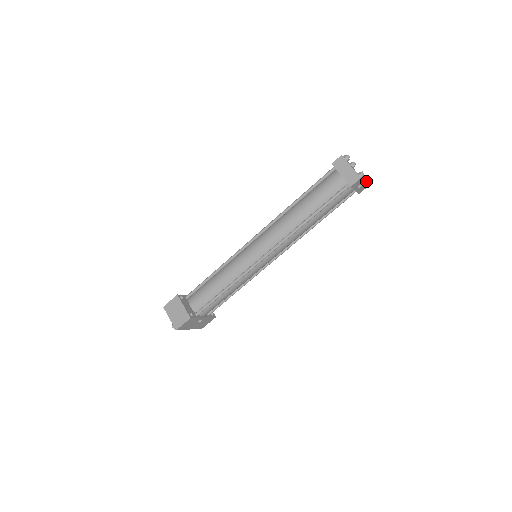
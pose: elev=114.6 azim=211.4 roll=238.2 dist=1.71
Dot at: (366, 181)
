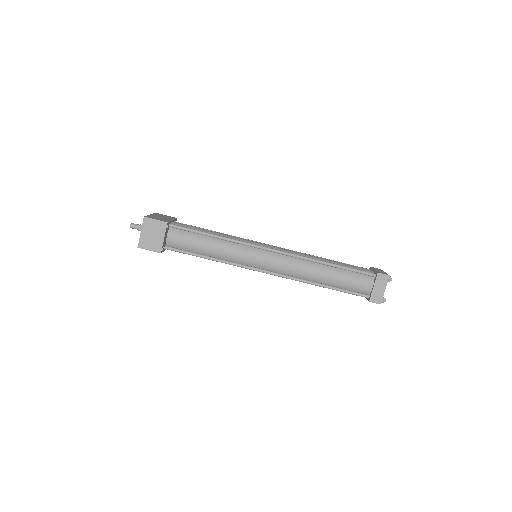
Dot at: occluded
